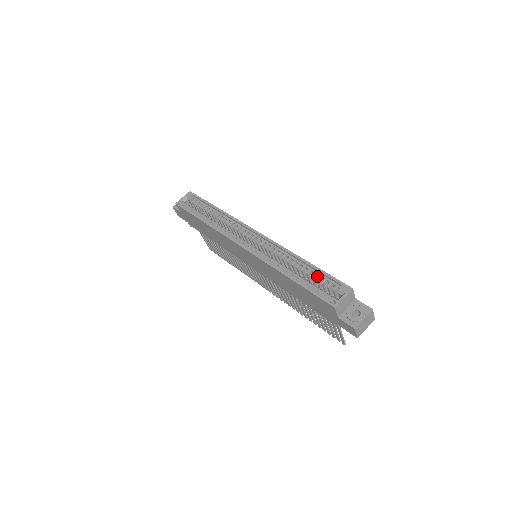
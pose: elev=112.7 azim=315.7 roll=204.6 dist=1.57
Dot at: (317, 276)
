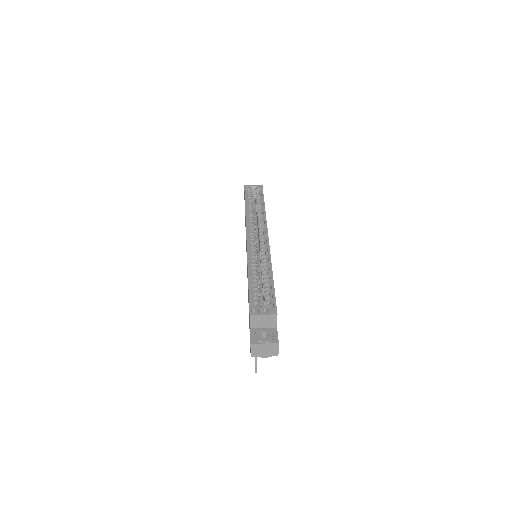
Dot at: occluded
